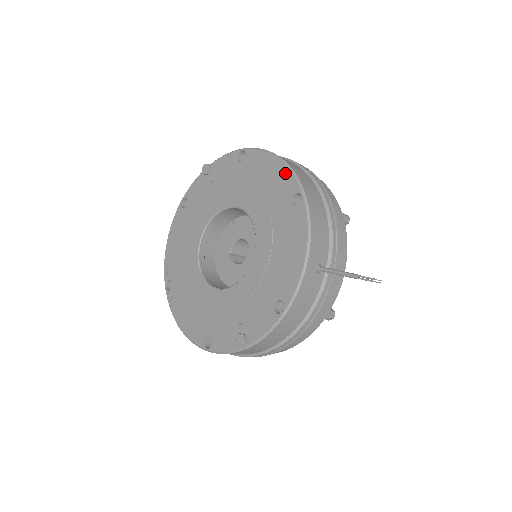
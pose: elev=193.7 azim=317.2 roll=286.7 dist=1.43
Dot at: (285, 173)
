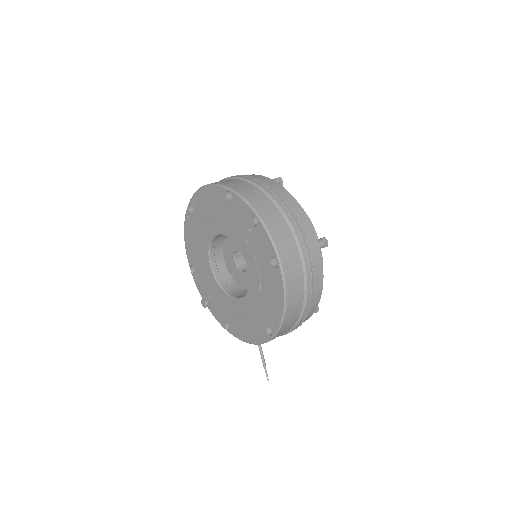
Dot at: (278, 317)
